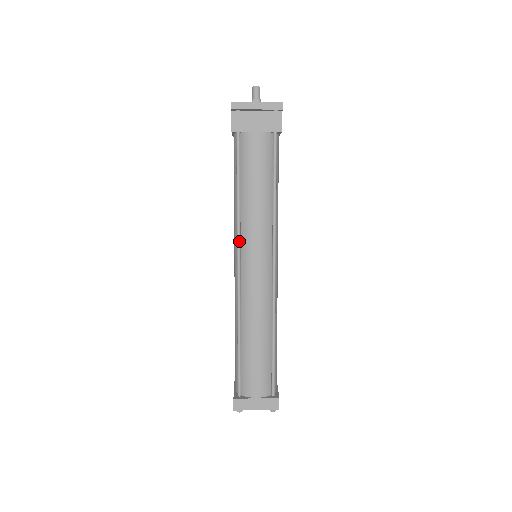
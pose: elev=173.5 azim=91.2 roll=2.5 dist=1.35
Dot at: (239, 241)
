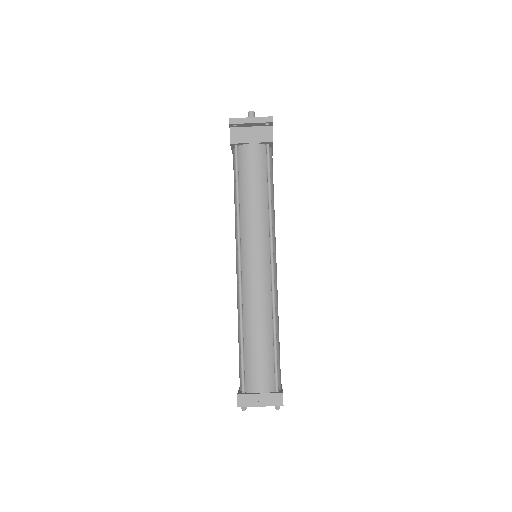
Dot at: (239, 238)
